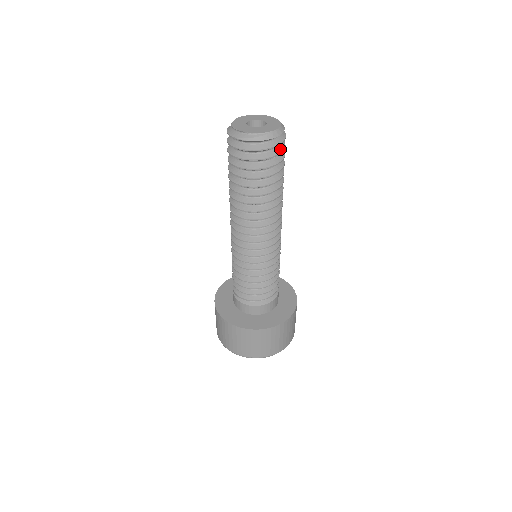
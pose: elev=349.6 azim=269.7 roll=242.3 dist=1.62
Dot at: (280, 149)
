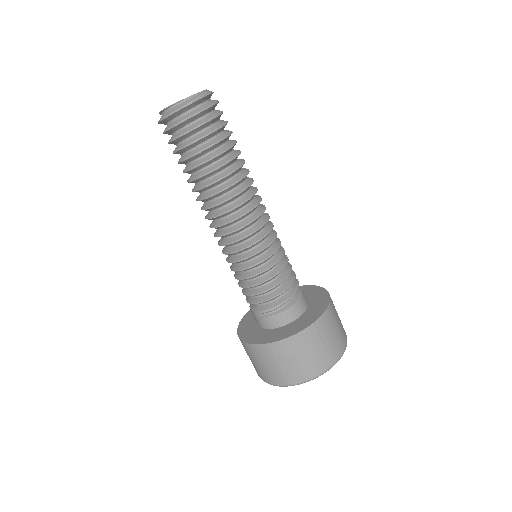
Dot at: (219, 110)
